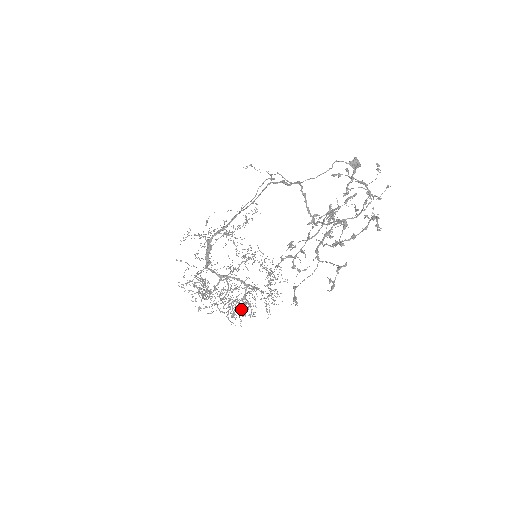
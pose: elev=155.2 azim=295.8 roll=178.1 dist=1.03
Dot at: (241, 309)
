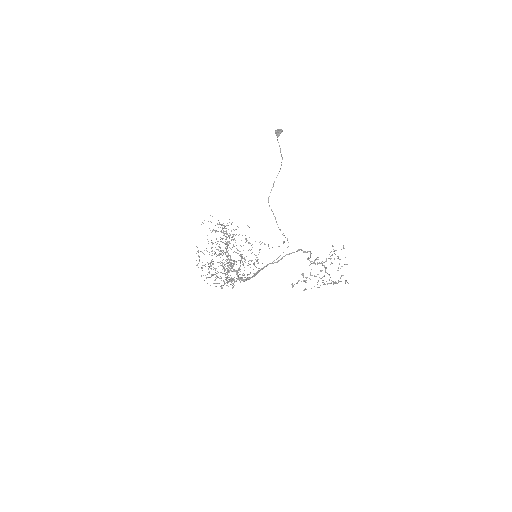
Dot at: occluded
